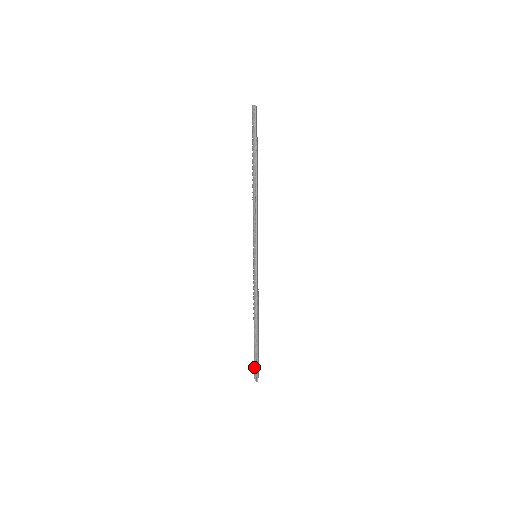
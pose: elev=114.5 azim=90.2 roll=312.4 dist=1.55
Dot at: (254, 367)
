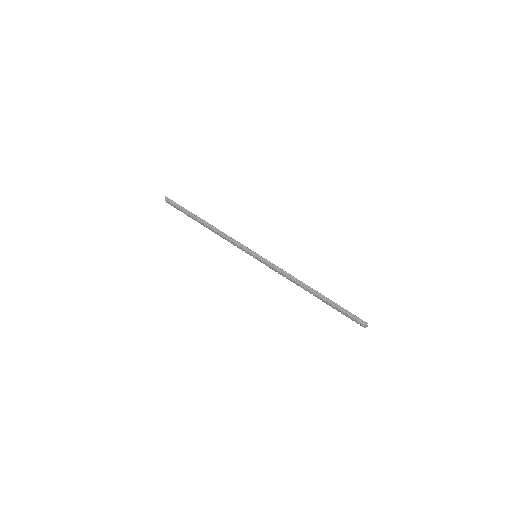
Dot at: (351, 318)
